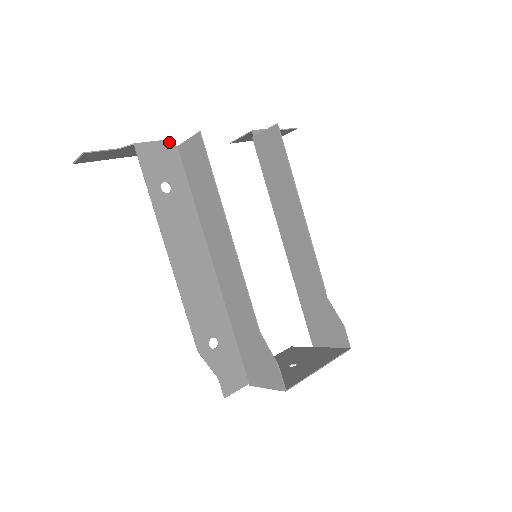
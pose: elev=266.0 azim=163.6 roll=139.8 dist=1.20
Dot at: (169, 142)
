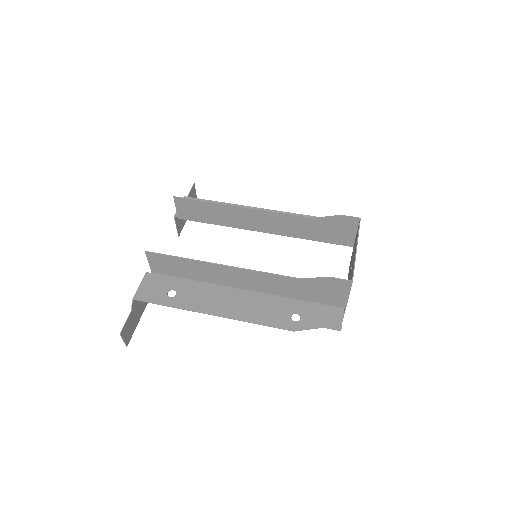
Dot at: (146, 276)
